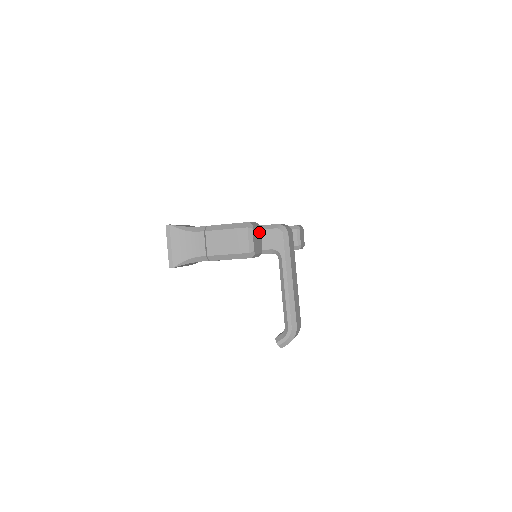
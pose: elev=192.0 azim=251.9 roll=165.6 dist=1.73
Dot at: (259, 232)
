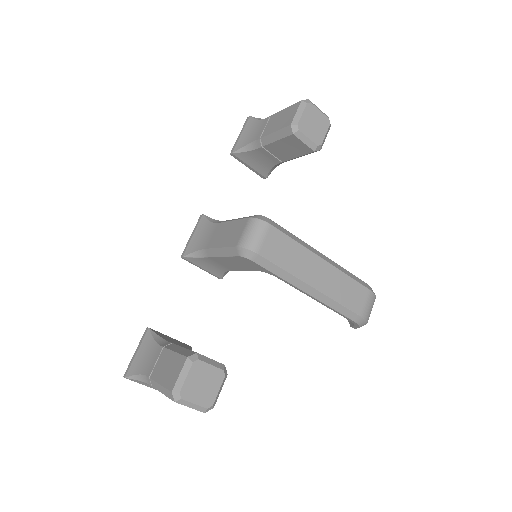
Dot at: (199, 369)
